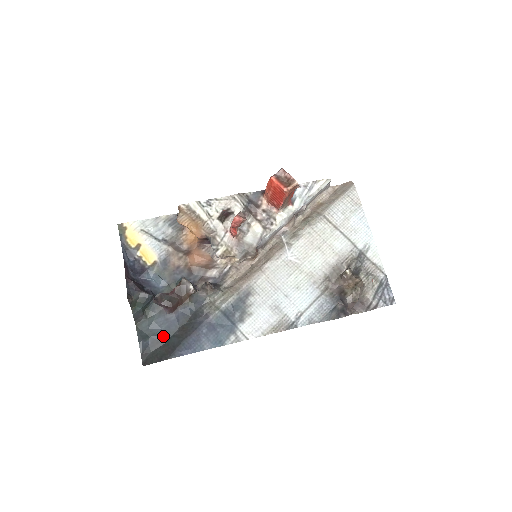
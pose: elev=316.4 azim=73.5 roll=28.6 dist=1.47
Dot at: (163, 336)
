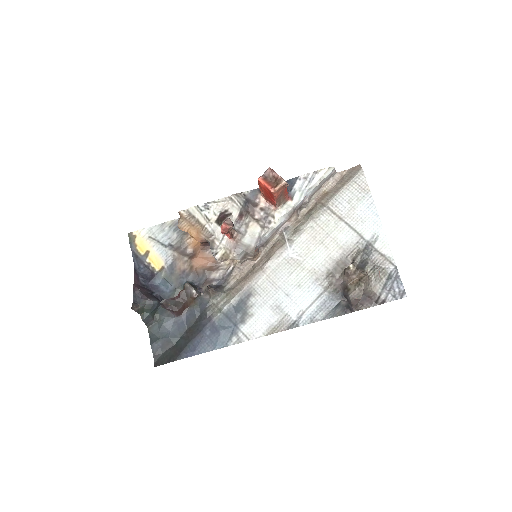
Dot at: (172, 338)
